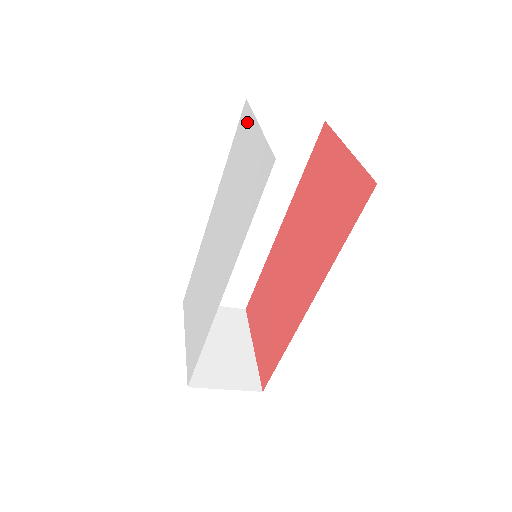
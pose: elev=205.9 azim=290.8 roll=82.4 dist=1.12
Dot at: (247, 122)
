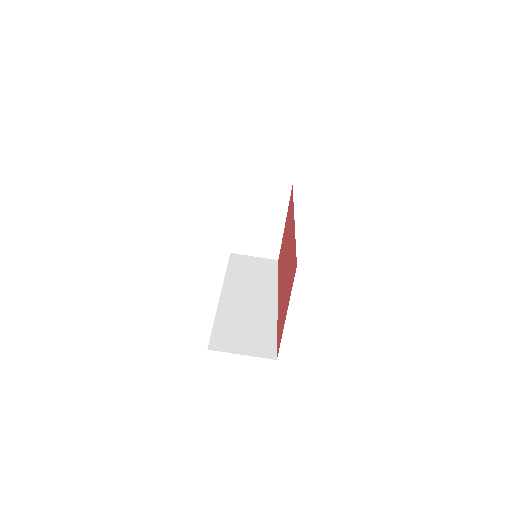
Dot at: occluded
